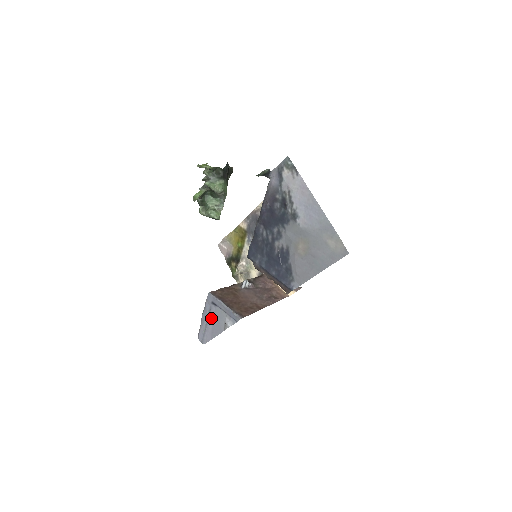
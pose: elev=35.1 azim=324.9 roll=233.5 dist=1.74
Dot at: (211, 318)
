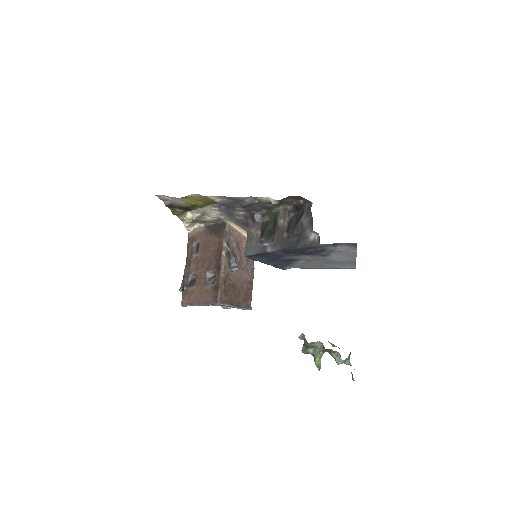
Dot at: occluded
